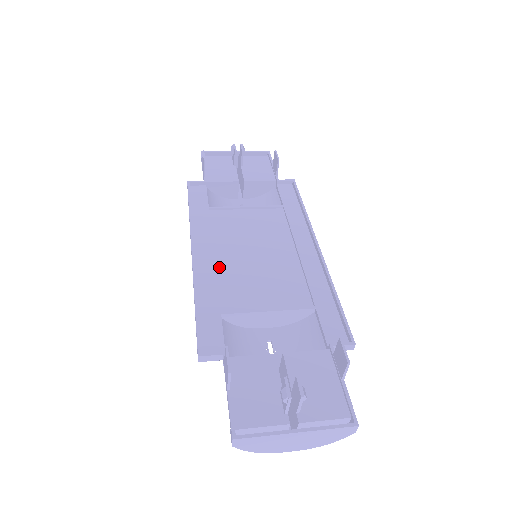
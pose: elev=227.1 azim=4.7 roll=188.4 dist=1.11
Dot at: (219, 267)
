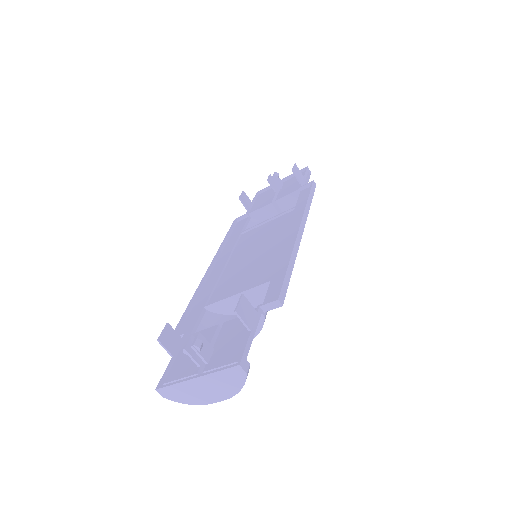
Dot at: (224, 274)
